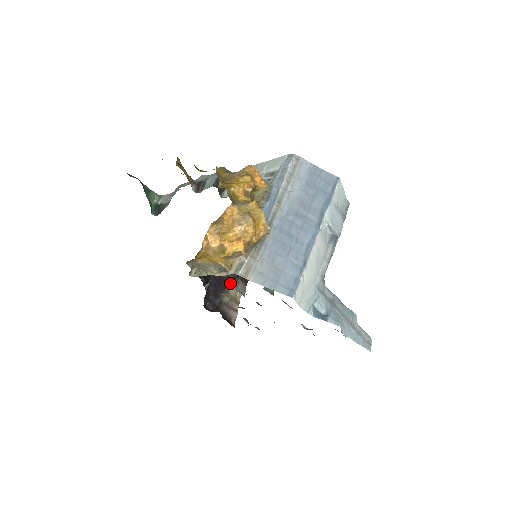
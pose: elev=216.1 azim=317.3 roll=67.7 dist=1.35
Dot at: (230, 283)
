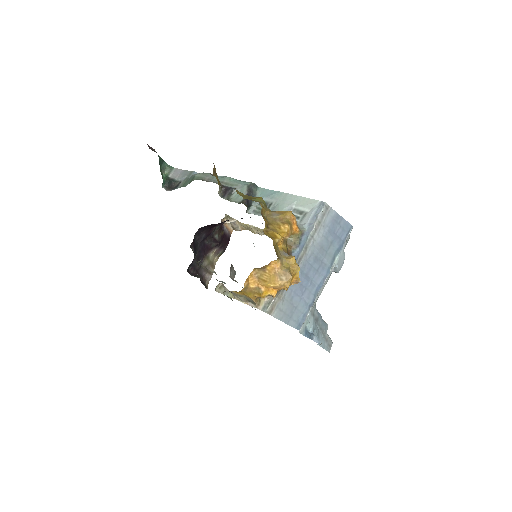
Dot at: (211, 249)
